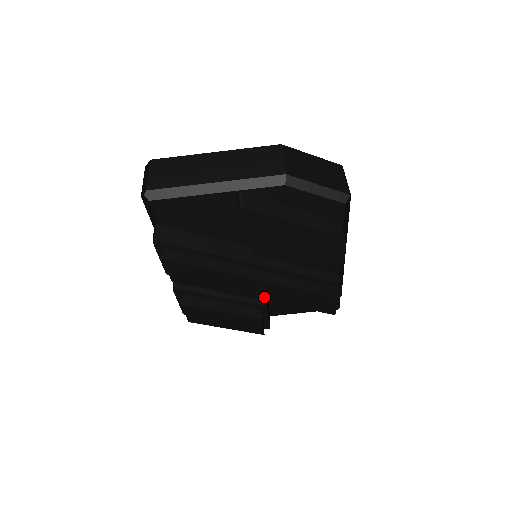
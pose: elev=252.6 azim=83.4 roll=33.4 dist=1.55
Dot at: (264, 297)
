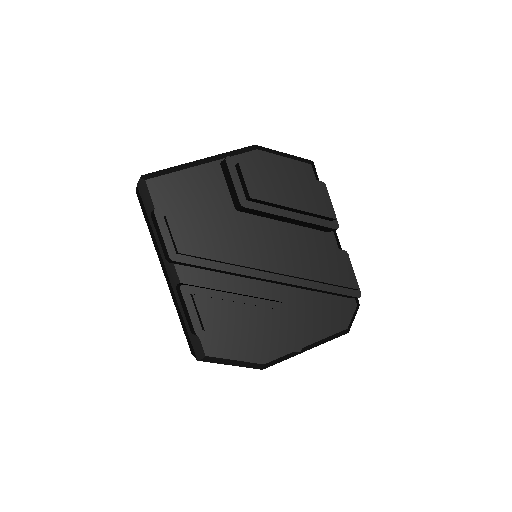
Dot at: (277, 267)
